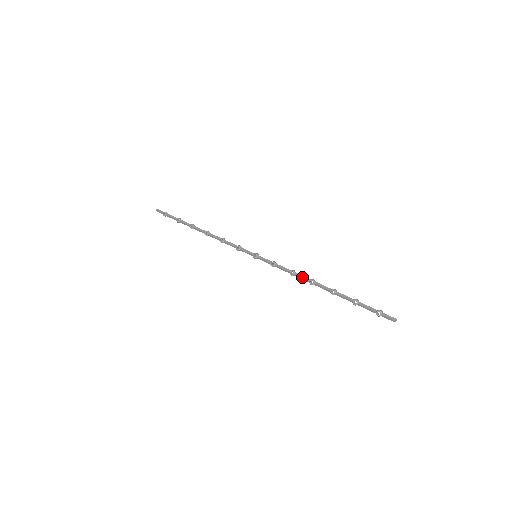
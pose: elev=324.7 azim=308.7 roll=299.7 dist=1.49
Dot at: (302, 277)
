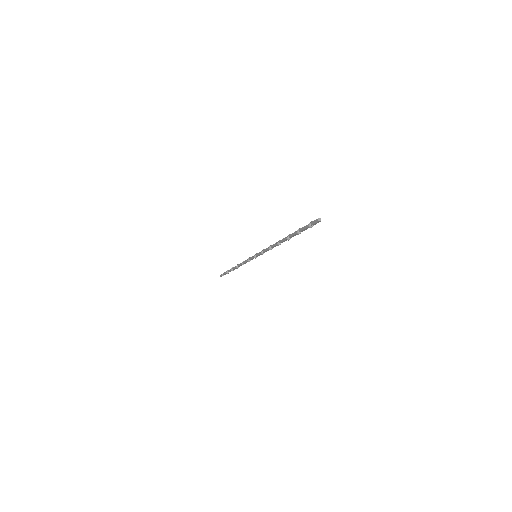
Dot at: (274, 244)
